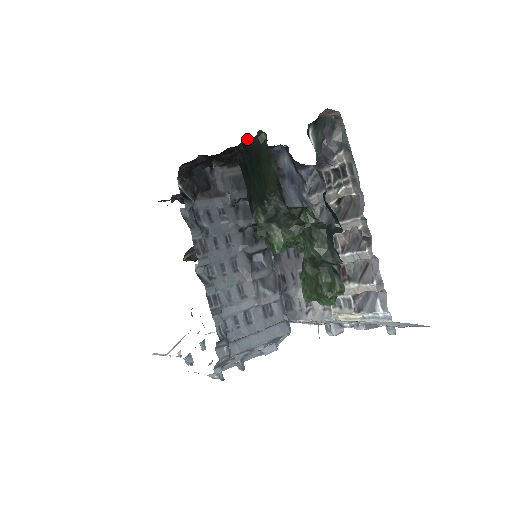
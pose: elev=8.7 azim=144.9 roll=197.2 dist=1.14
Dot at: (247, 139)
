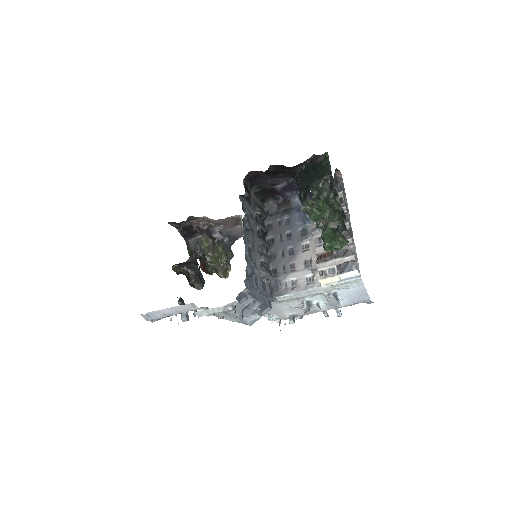
Dot at: (316, 156)
